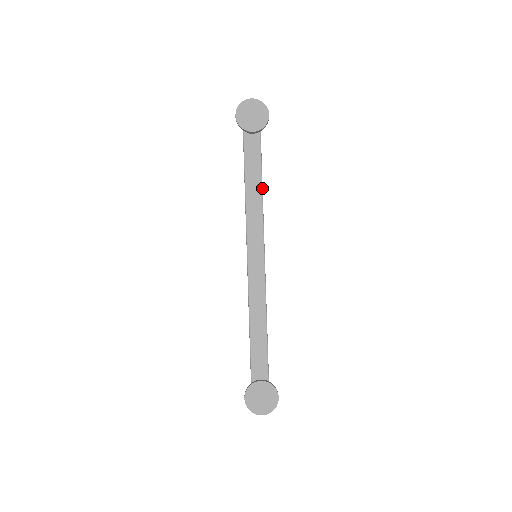
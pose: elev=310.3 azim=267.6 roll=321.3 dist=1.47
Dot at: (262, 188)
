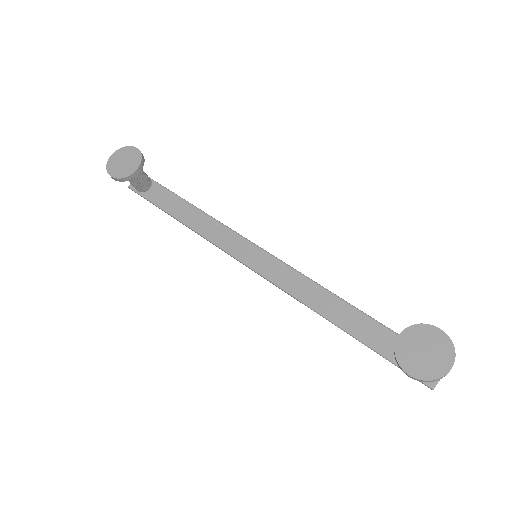
Dot at: (201, 210)
